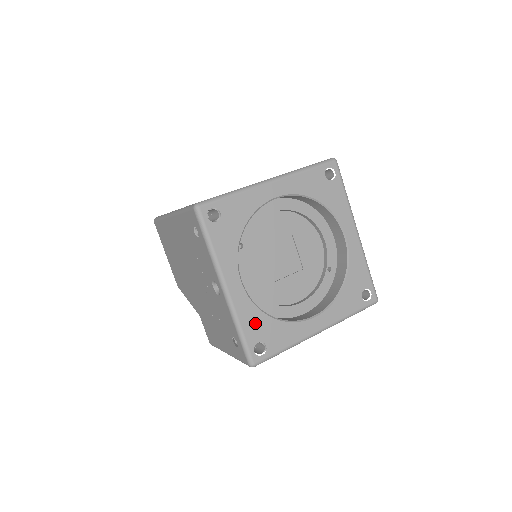
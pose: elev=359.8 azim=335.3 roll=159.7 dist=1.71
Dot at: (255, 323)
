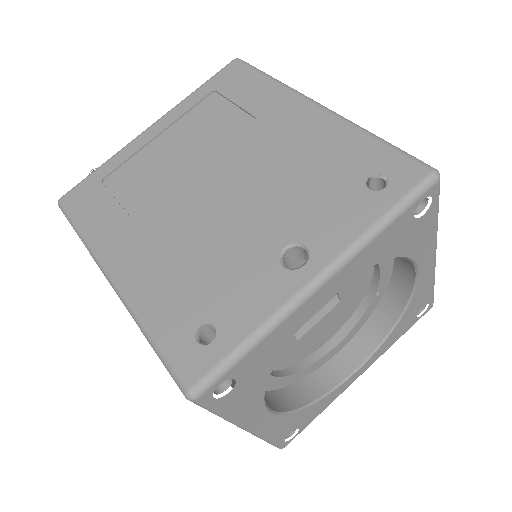
Dot at: (287, 425)
